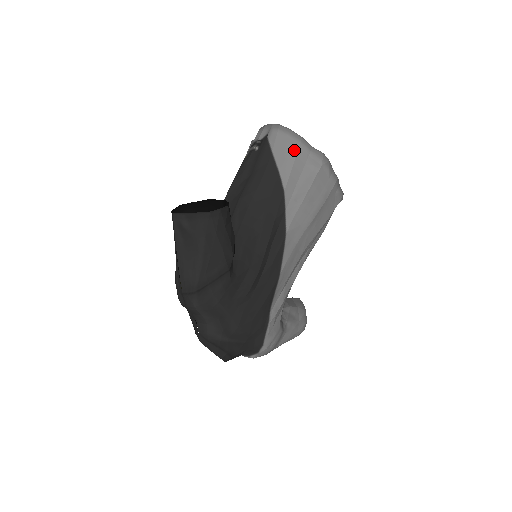
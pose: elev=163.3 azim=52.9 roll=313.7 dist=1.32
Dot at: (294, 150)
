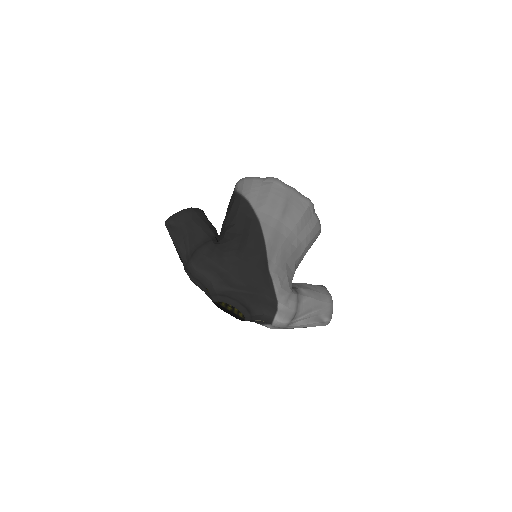
Dot at: (250, 183)
